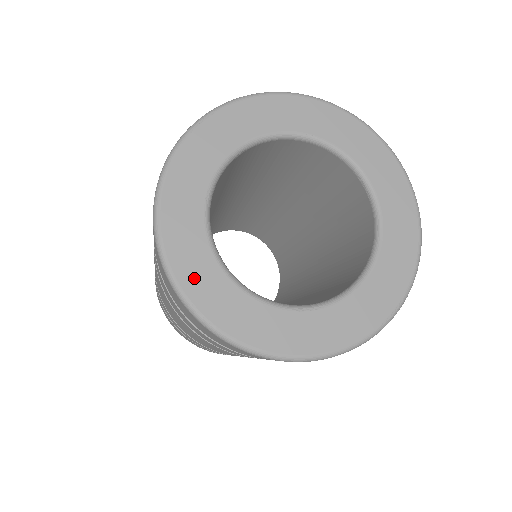
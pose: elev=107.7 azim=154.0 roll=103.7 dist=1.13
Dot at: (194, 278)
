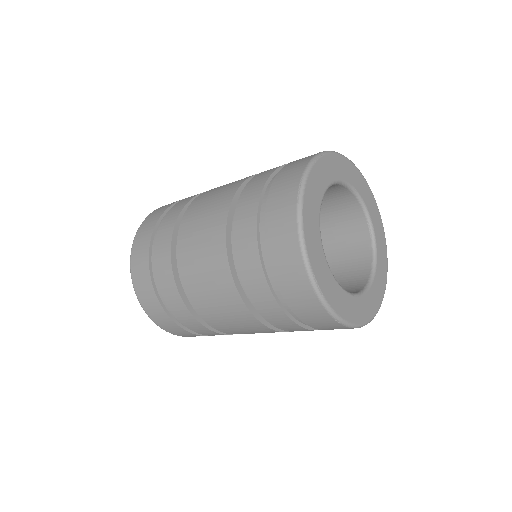
Dot at: (315, 259)
